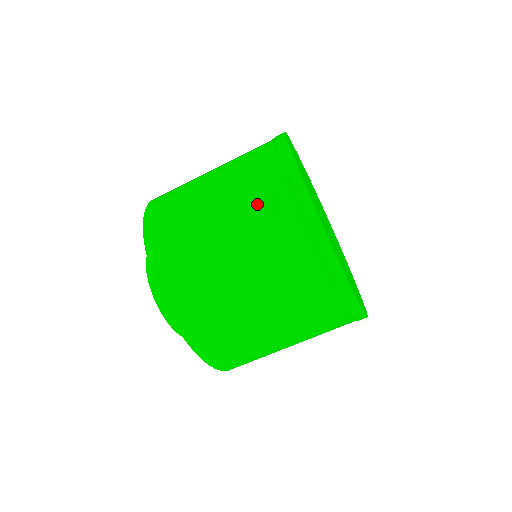
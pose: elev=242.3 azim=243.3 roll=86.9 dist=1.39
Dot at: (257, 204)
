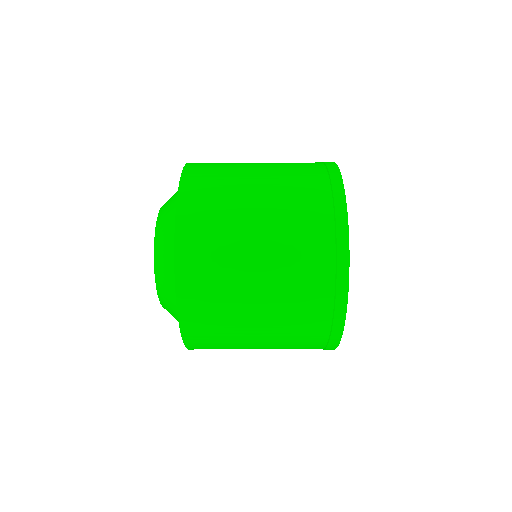
Dot at: occluded
